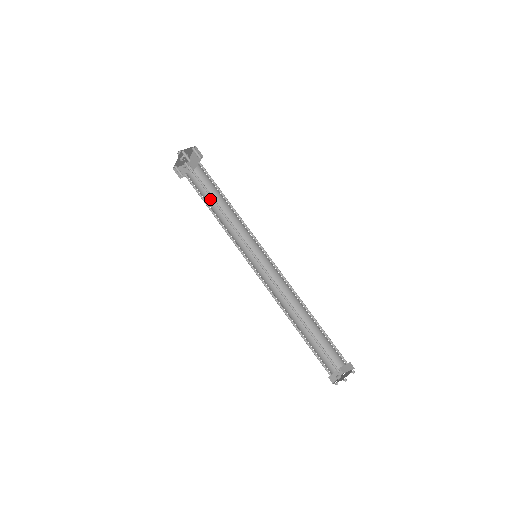
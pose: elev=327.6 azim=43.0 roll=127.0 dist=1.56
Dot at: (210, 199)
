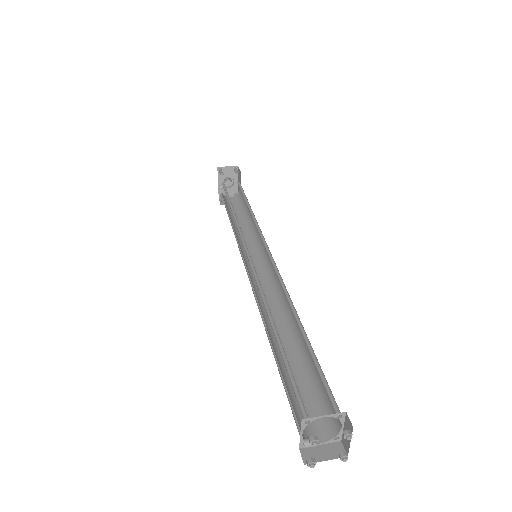
Dot at: (239, 215)
